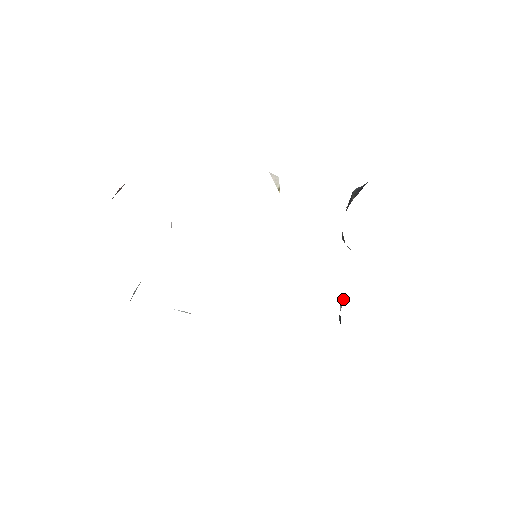
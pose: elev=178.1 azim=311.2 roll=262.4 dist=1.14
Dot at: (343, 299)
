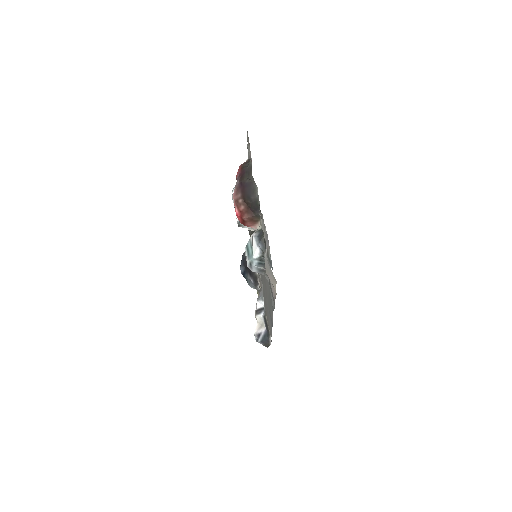
Dot at: (258, 326)
